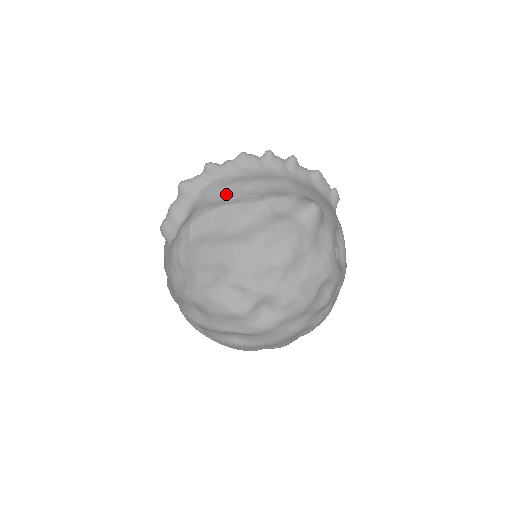
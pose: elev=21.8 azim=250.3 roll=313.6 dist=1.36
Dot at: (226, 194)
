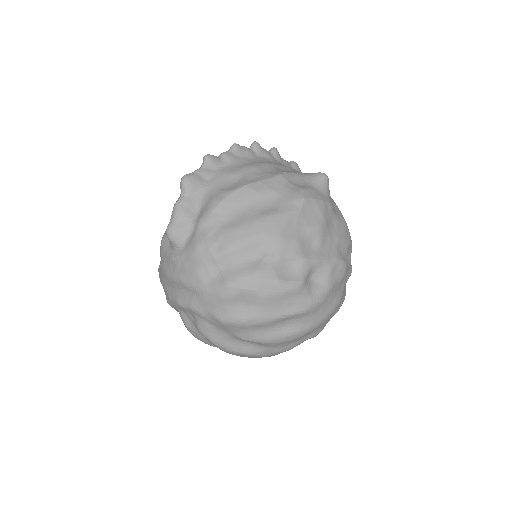
Dot at: (238, 178)
